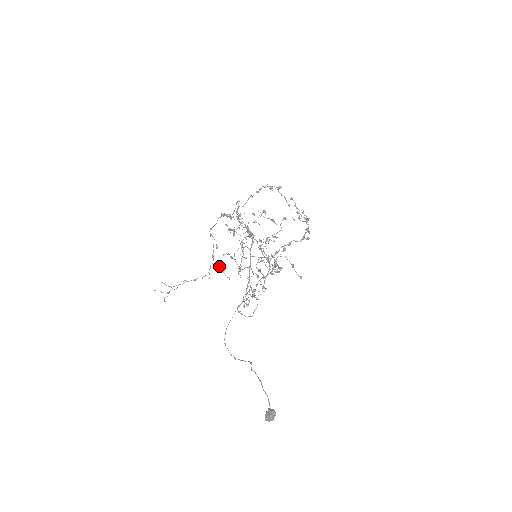
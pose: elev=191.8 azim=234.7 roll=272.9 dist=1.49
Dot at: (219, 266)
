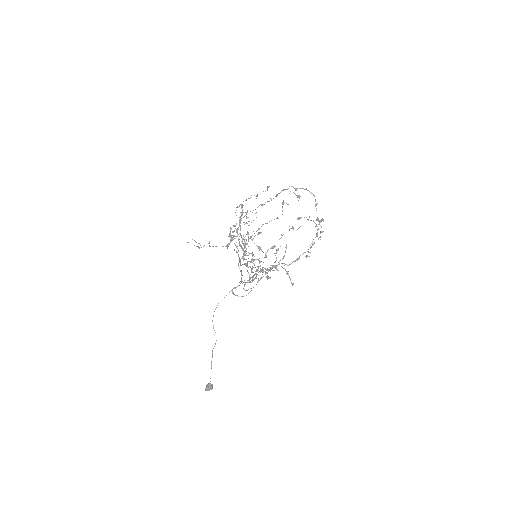
Dot at: occluded
